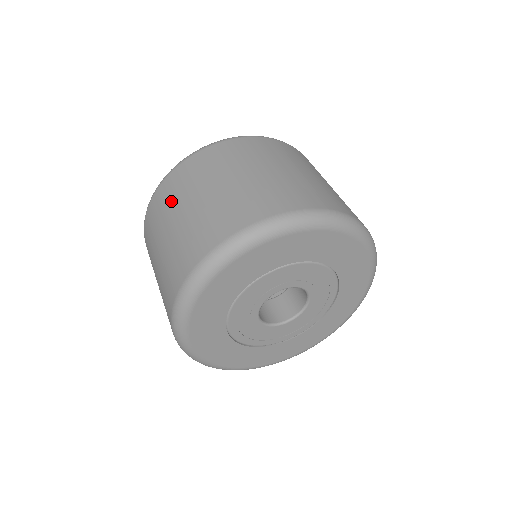
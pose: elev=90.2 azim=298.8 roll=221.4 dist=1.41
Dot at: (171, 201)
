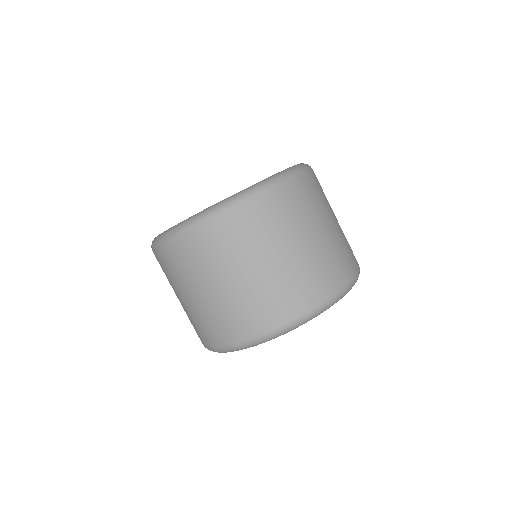
Dot at: (203, 264)
